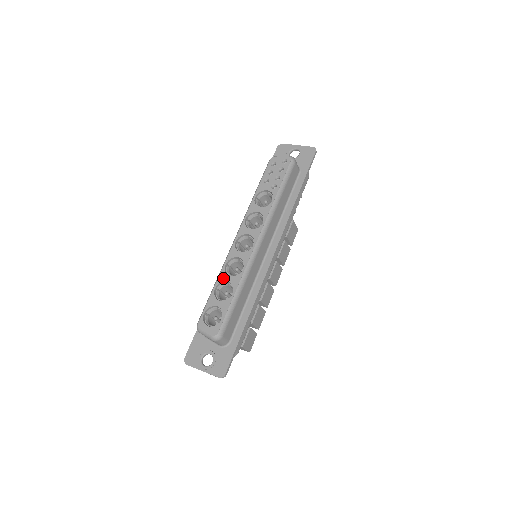
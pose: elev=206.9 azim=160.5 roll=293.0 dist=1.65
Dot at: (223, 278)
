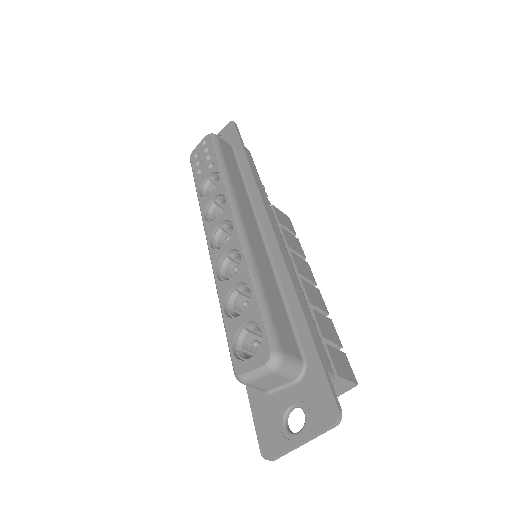
Dot at: (224, 290)
